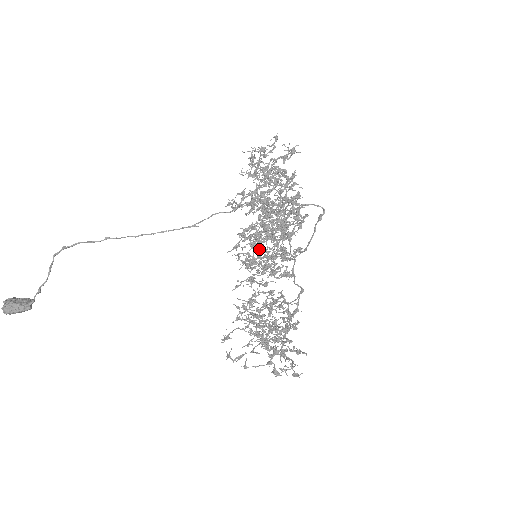
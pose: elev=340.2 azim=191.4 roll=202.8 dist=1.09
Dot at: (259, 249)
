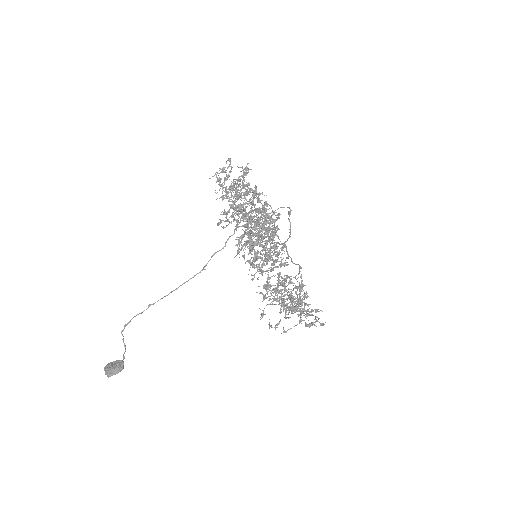
Dot at: (256, 245)
